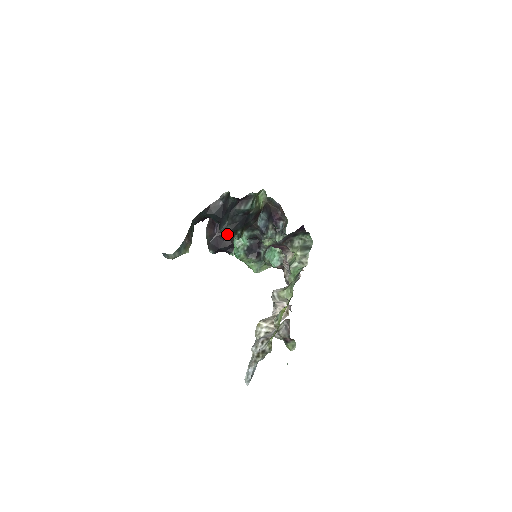
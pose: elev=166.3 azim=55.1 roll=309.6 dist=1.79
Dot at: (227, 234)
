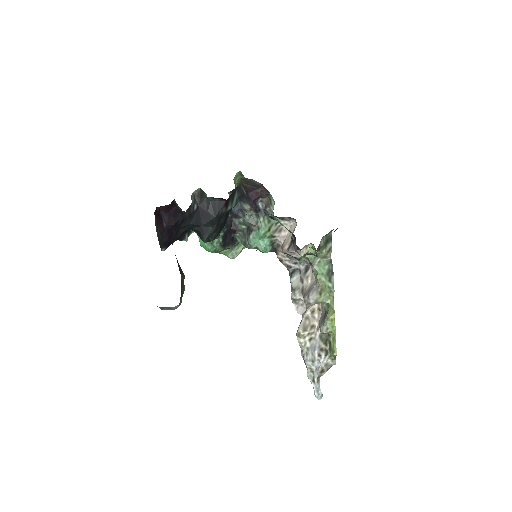
Dot at: occluded
